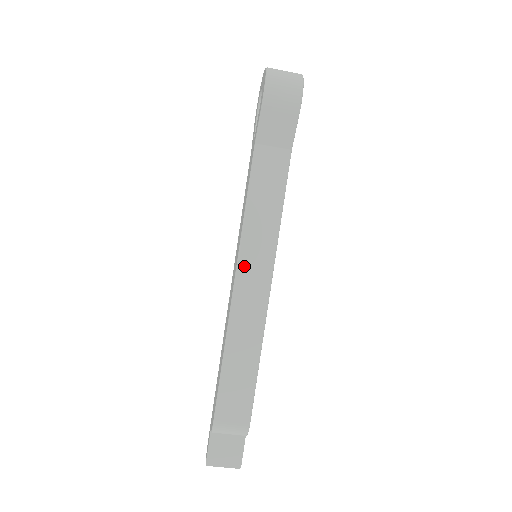
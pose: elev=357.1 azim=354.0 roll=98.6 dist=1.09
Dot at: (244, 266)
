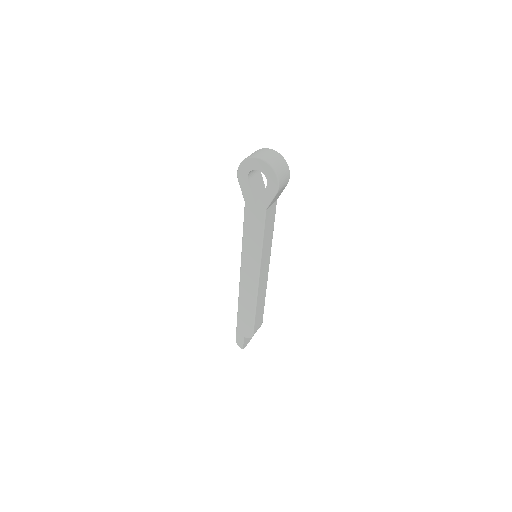
Dot at: (262, 269)
